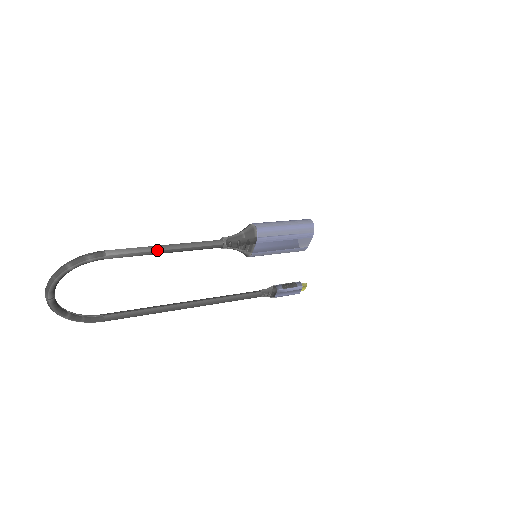
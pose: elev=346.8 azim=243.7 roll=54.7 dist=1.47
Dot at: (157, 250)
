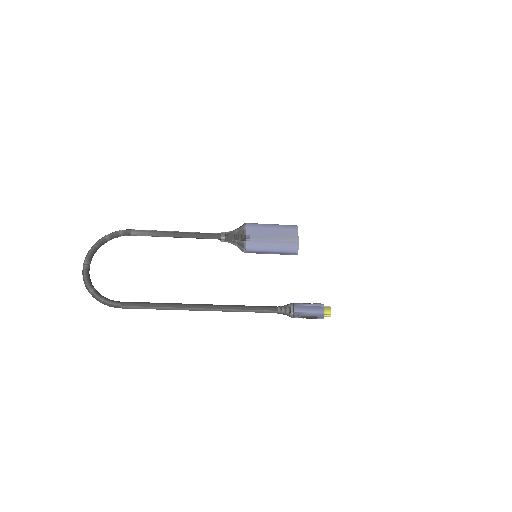
Dot at: (168, 231)
